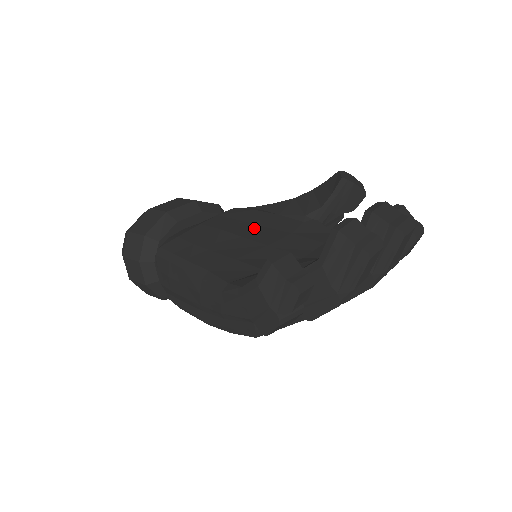
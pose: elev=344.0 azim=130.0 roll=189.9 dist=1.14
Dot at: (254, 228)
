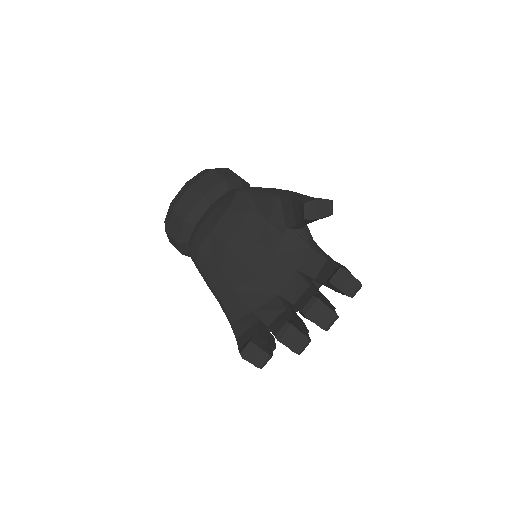
Dot at: (248, 244)
